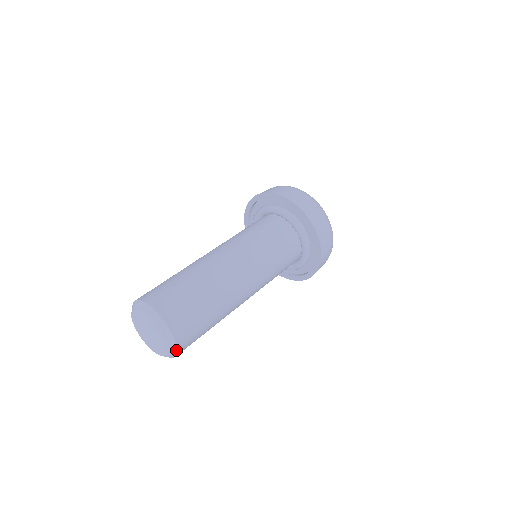
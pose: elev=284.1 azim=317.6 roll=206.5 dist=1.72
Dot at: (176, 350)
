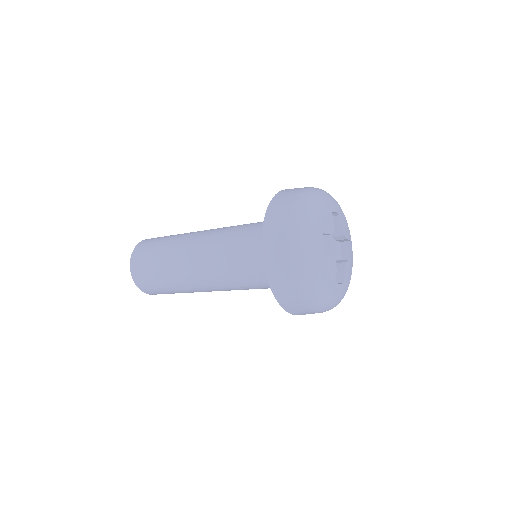
Dot at: occluded
